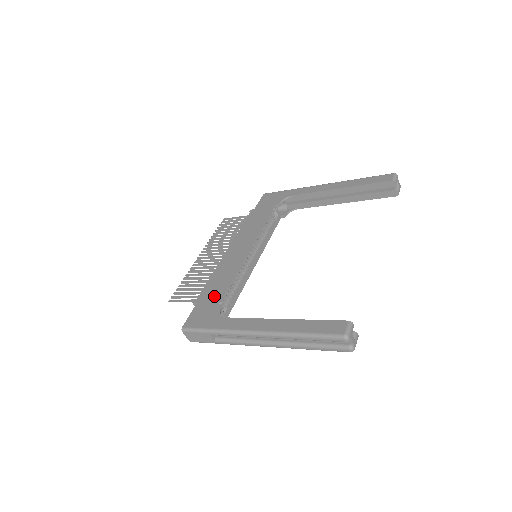
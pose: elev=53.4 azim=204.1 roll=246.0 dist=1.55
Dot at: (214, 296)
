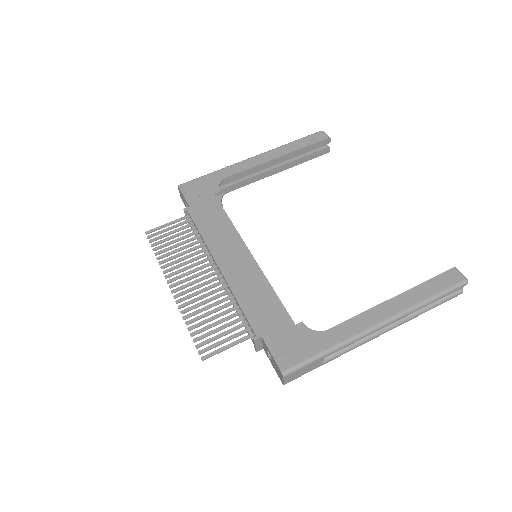
Dot at: (277, 318)
